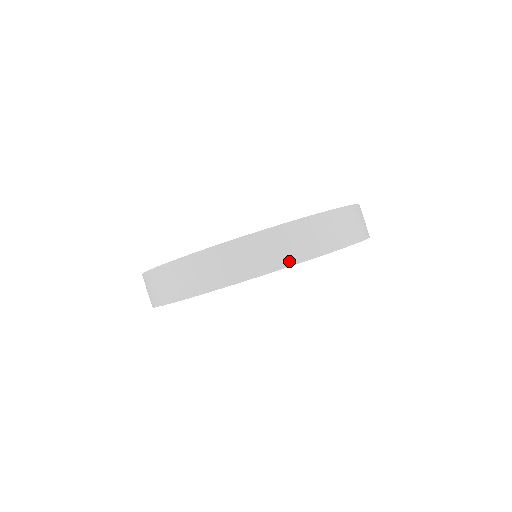
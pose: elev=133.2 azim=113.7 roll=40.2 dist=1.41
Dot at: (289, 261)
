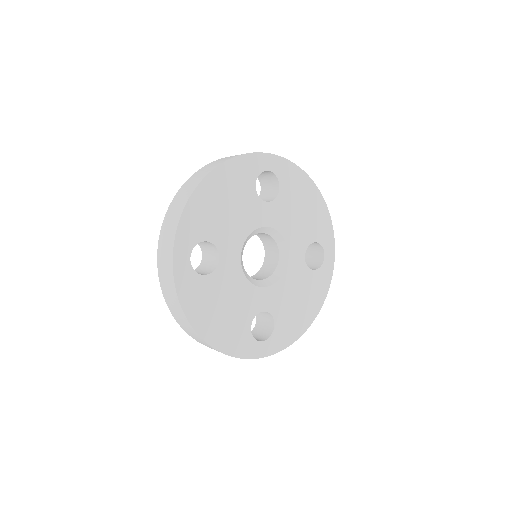
Dot at: (261, 153)
